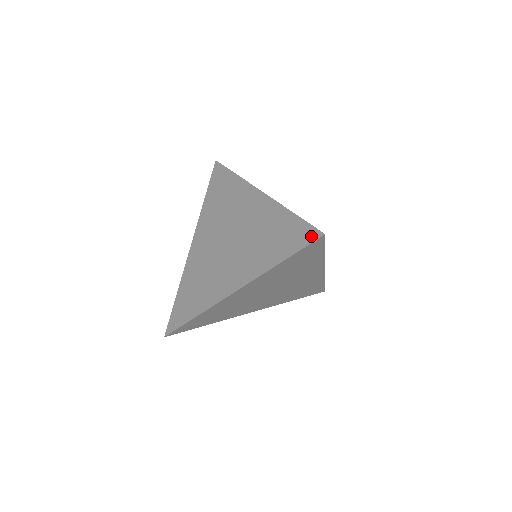
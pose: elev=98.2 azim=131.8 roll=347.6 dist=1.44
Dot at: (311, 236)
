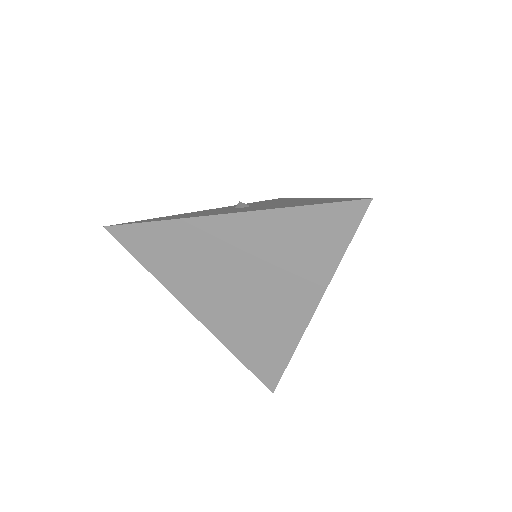
Dot at: (356, 211)
